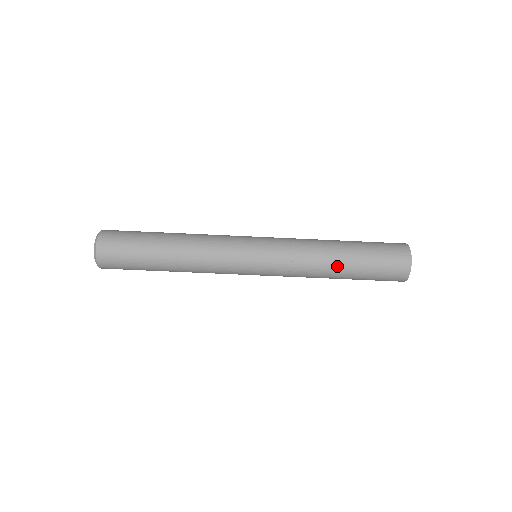
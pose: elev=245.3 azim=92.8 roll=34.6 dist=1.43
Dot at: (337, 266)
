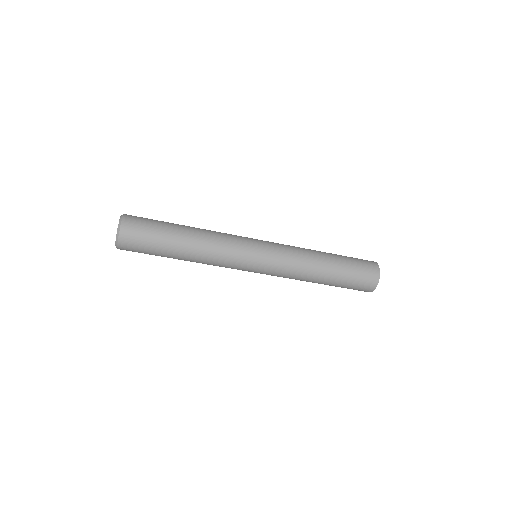
Dot at: (325, 265)
